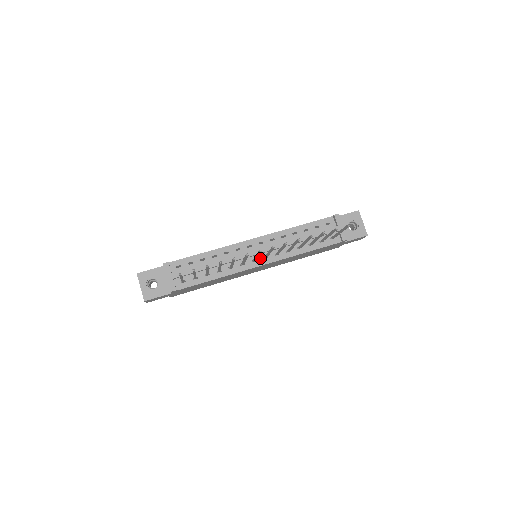
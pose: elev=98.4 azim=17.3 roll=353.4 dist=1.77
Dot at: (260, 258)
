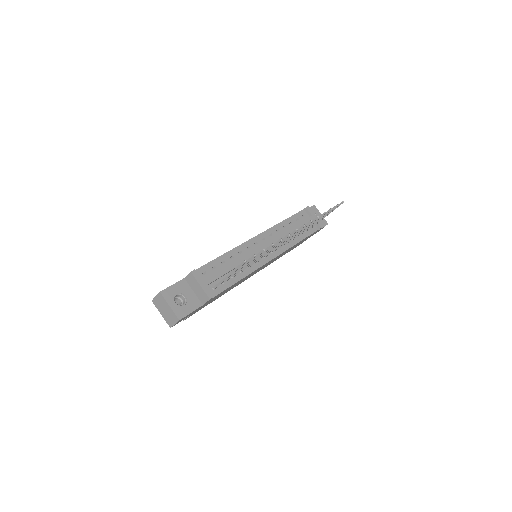
Dot at: occluded
